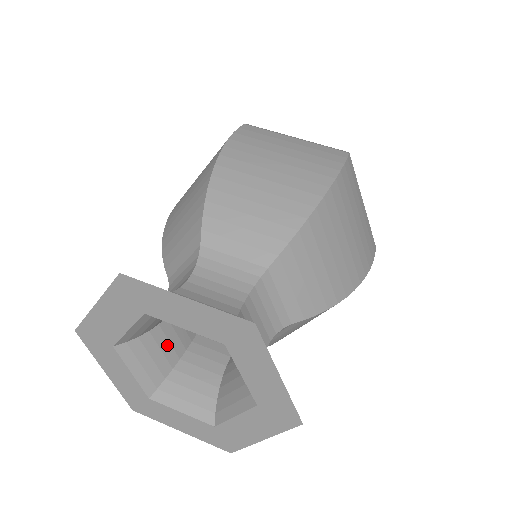
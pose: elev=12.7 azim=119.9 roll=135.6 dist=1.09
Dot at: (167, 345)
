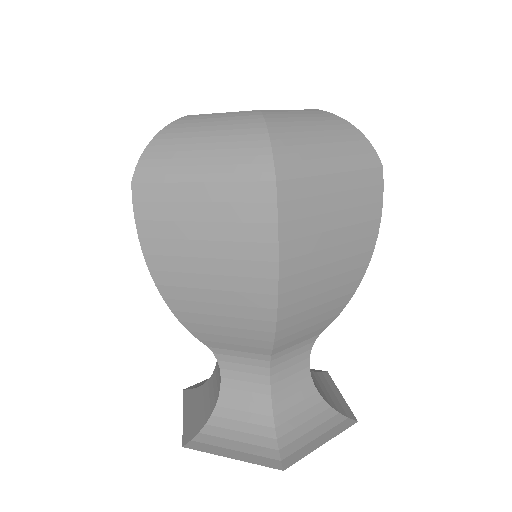
Dot at: occluded
